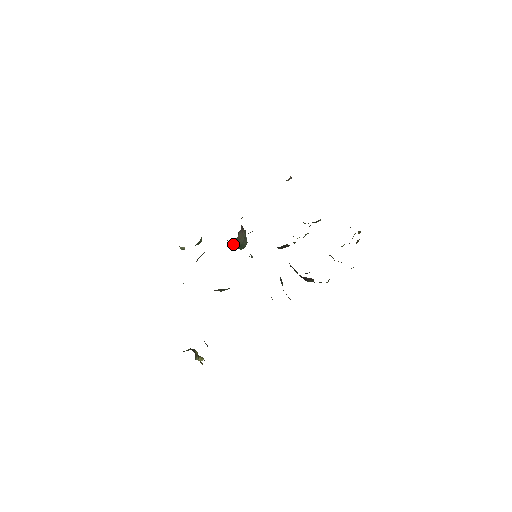
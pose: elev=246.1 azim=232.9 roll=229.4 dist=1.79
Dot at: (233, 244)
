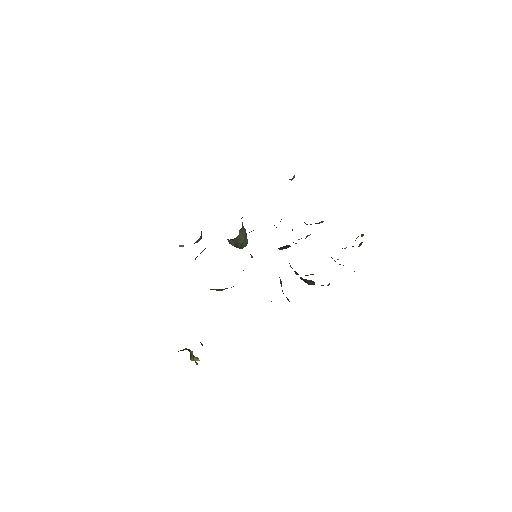
Dot at: (233, 243)
